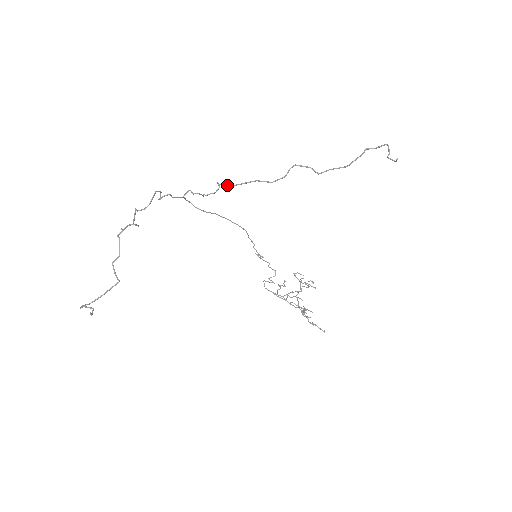
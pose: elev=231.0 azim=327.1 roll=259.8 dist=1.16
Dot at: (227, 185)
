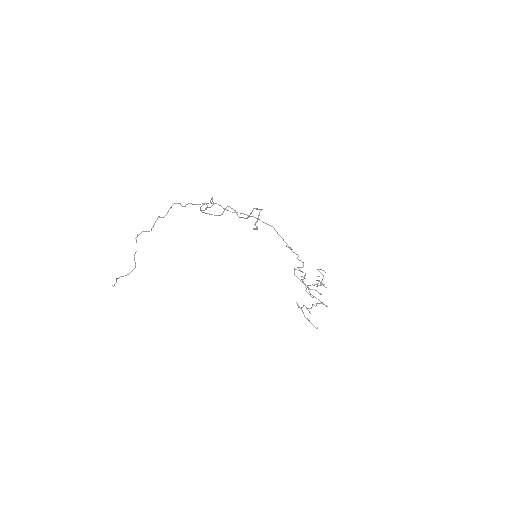
Dot at: (200, 210)
